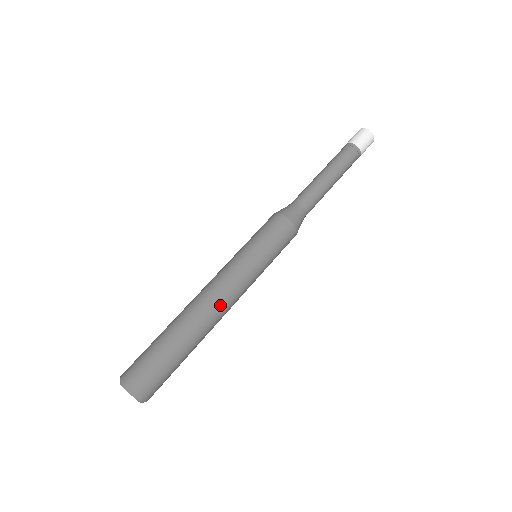
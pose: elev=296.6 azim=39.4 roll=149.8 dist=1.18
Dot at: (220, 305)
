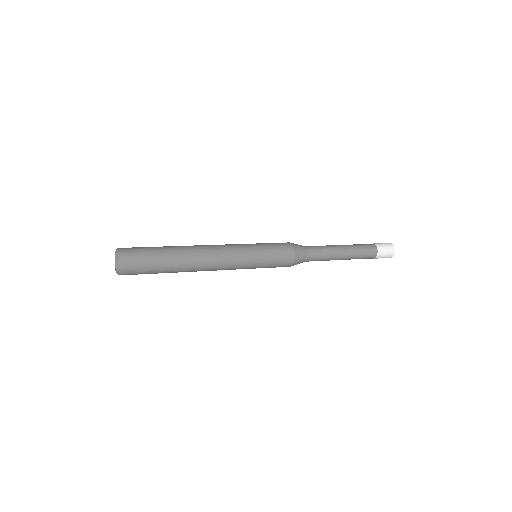
Dot at: (209, 253)
